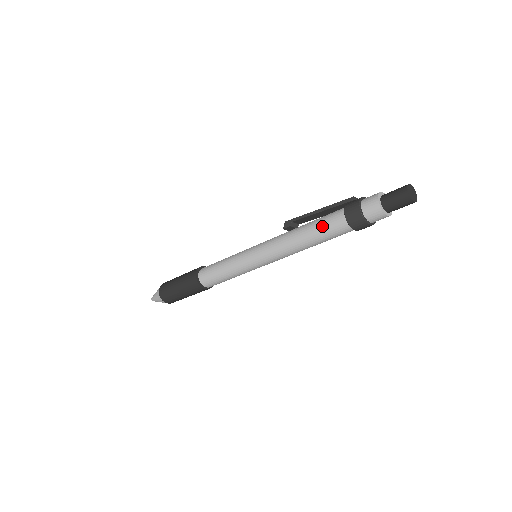
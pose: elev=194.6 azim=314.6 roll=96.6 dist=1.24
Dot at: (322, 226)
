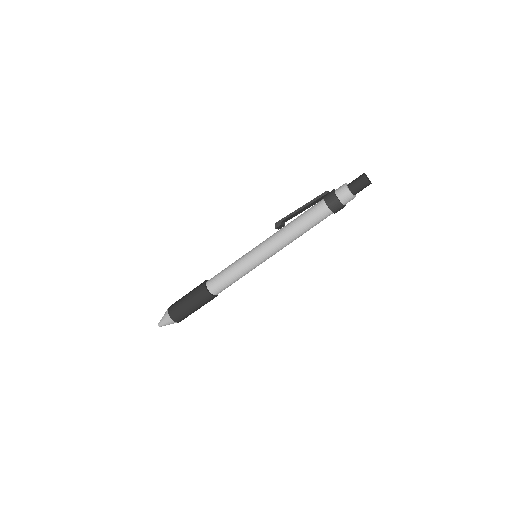
Dot at: (310, 217)
